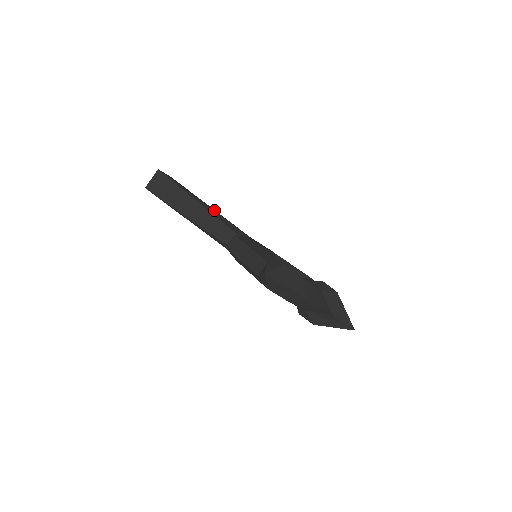
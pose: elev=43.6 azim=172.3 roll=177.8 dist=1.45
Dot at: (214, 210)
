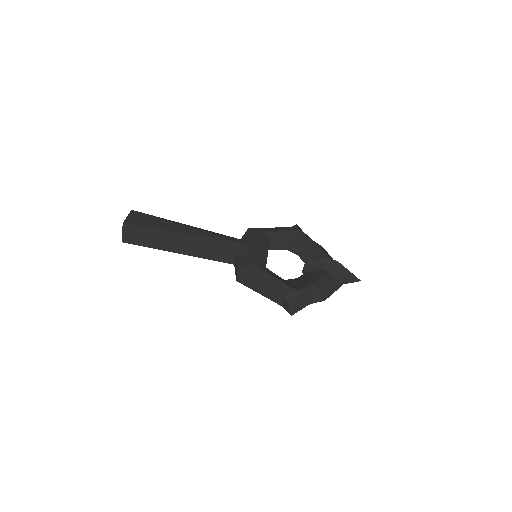
Dot at: (197, 234)
